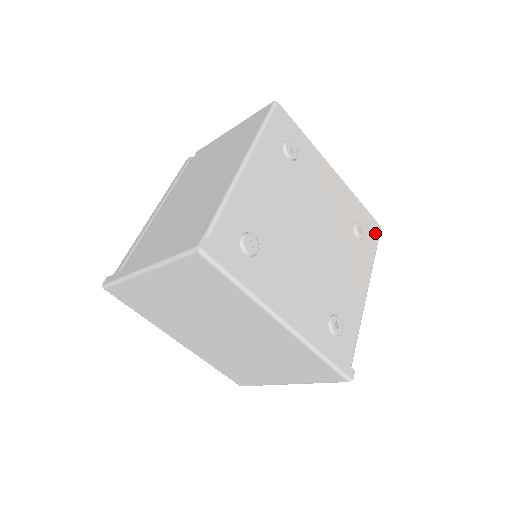
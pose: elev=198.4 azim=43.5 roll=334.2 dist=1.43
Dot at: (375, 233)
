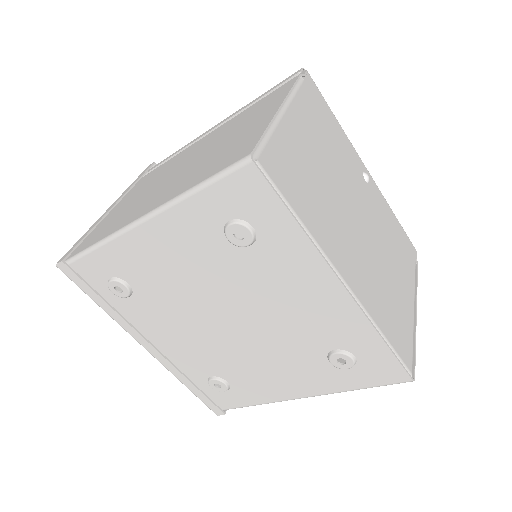
Dot at: (386, 377)
